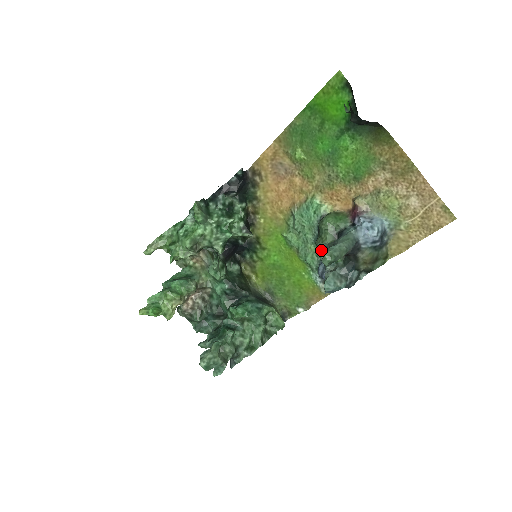
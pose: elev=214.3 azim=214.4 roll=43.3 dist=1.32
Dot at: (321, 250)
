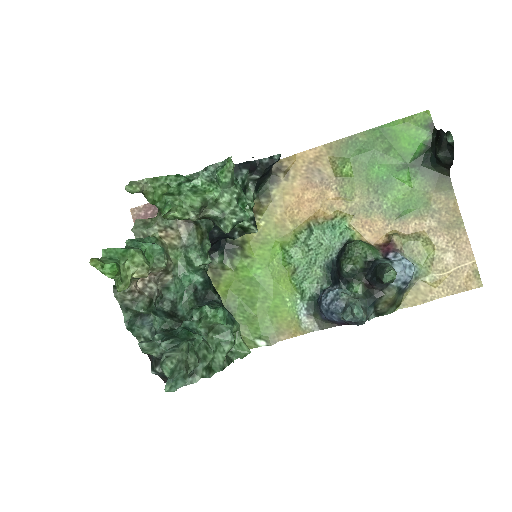
Dot at: (347, 272)
